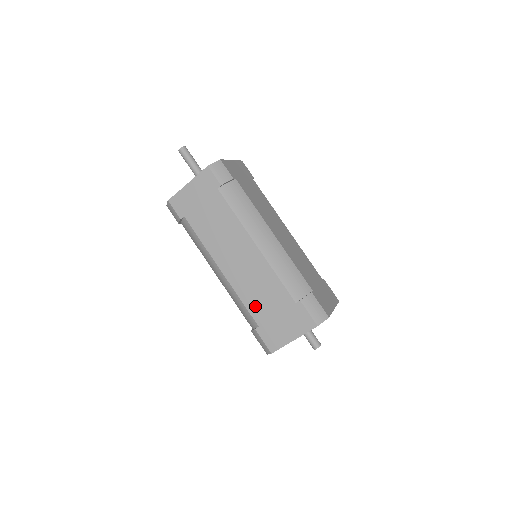
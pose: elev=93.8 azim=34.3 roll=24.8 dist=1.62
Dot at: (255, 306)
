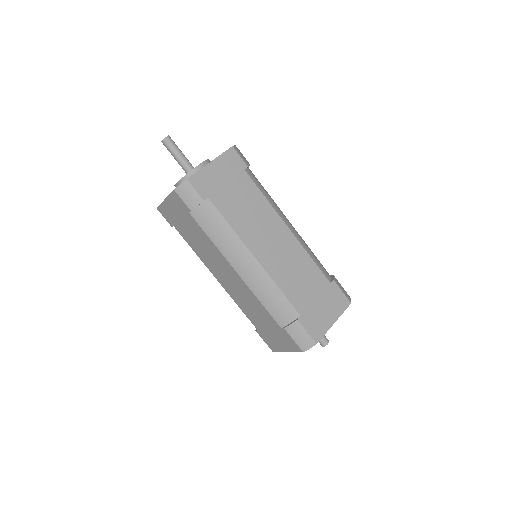
Dot at: (295, 293)
